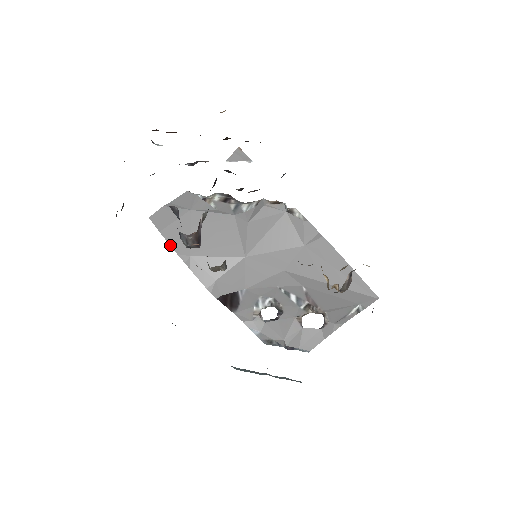
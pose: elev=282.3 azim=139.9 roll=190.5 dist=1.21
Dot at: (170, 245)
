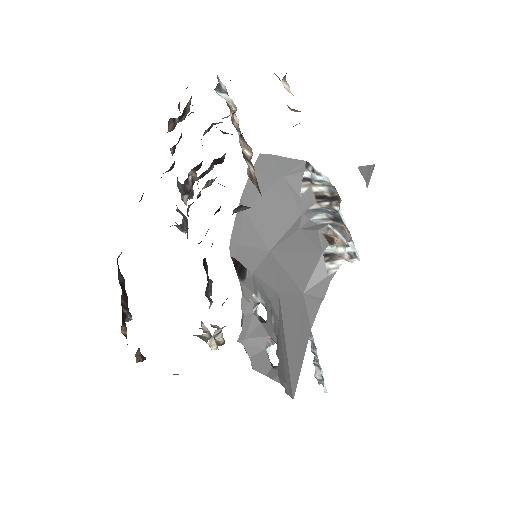
Dot at: (245, 187)
